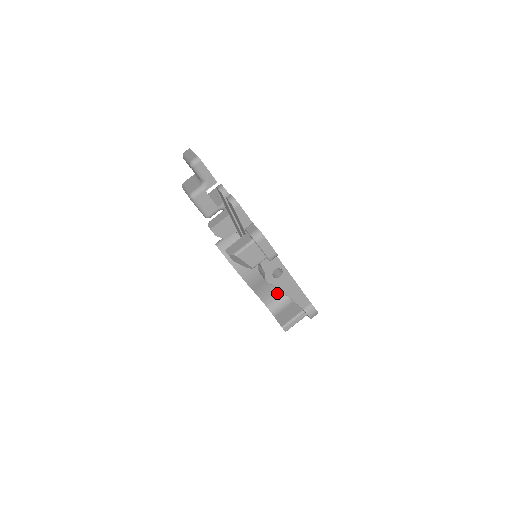
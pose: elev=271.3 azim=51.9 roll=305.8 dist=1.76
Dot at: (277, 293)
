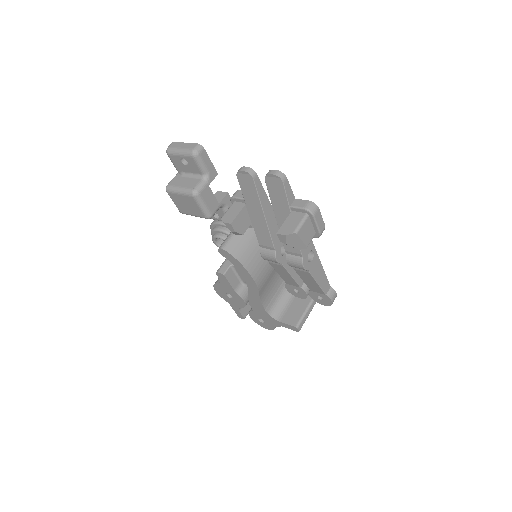
Dot at: (274, 296)
